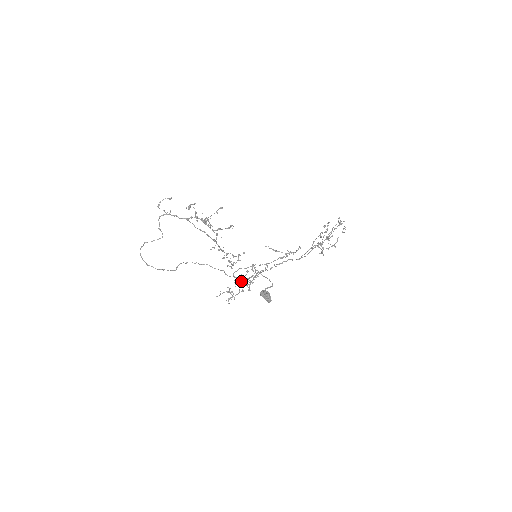
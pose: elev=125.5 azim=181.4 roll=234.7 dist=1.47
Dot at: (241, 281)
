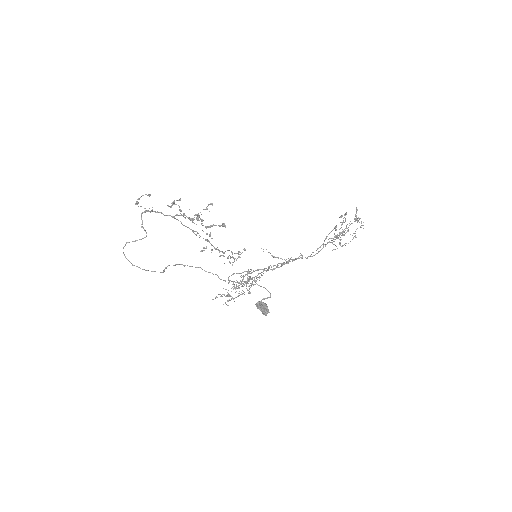
Dot at: (238, 285)
